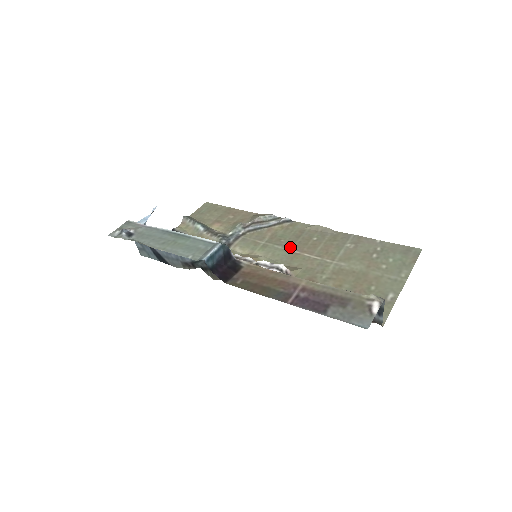
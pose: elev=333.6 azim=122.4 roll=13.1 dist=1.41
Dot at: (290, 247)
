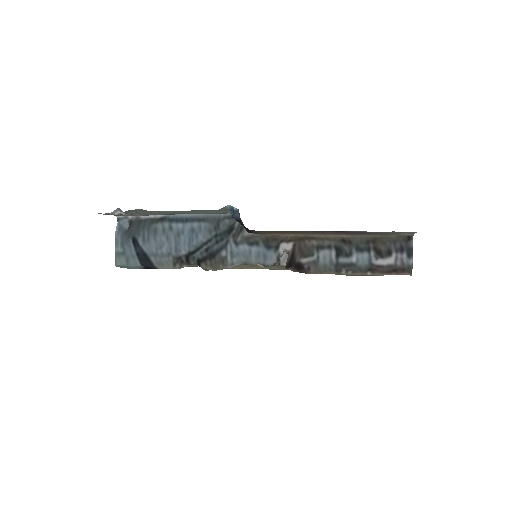
Dot at: occluded
